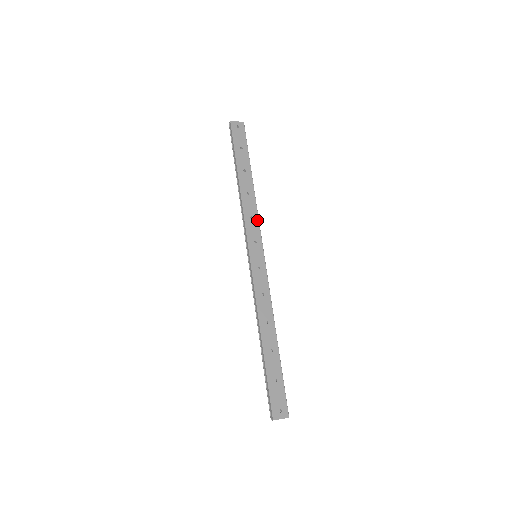
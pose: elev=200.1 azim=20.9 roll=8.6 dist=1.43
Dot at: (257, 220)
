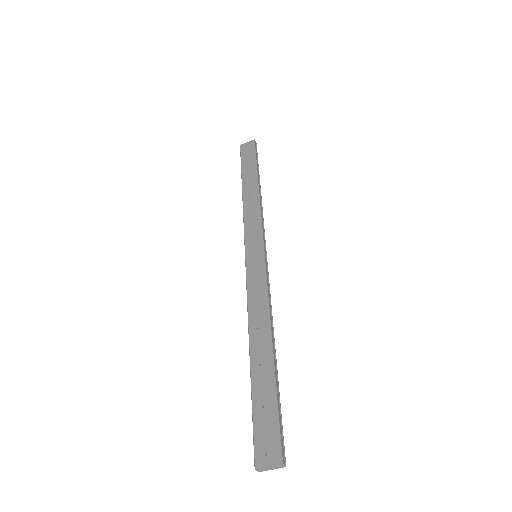
Dot at: (259, 218)
